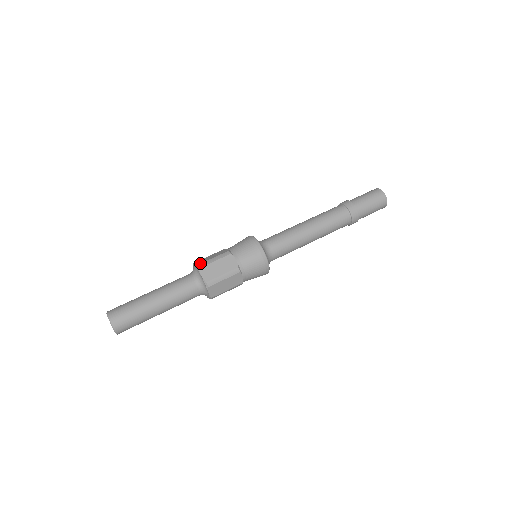
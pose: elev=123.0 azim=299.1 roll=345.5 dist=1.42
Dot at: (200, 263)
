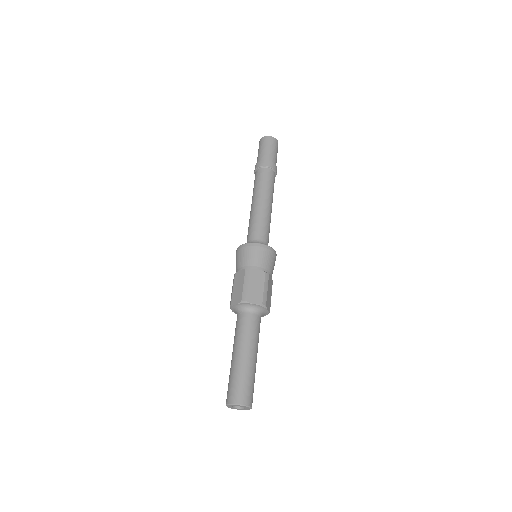
Dot at: (241, 298)
